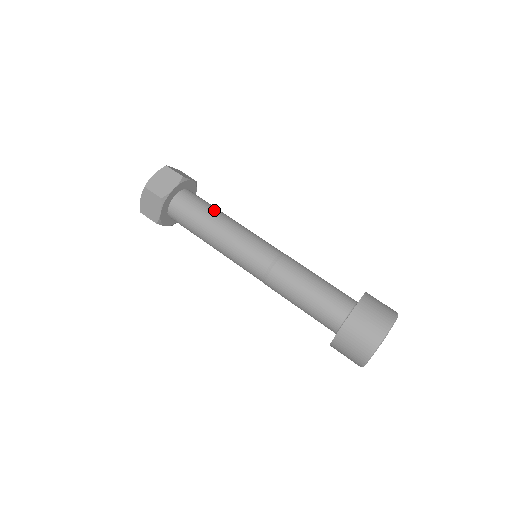
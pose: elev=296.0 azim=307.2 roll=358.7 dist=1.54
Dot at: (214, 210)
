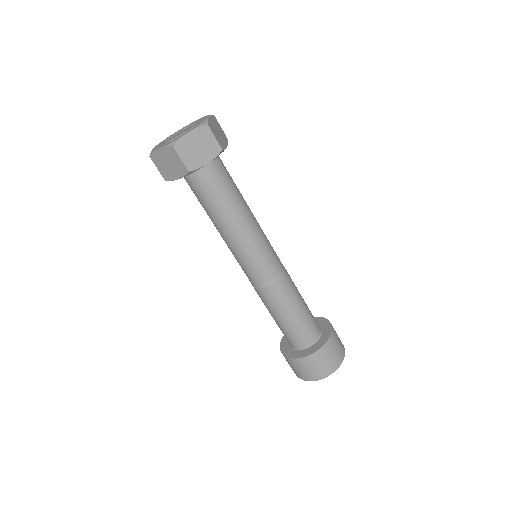
Dot at: (222, 210)
